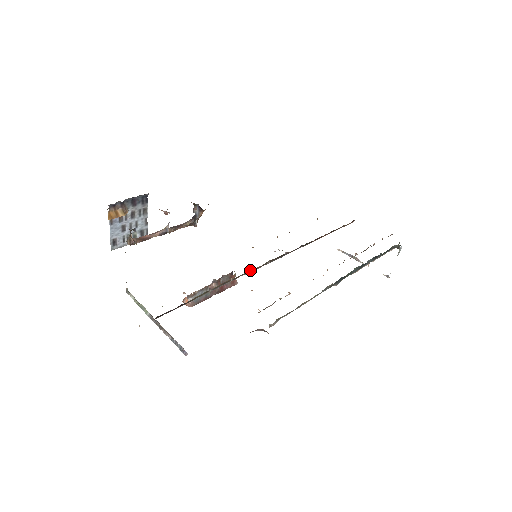
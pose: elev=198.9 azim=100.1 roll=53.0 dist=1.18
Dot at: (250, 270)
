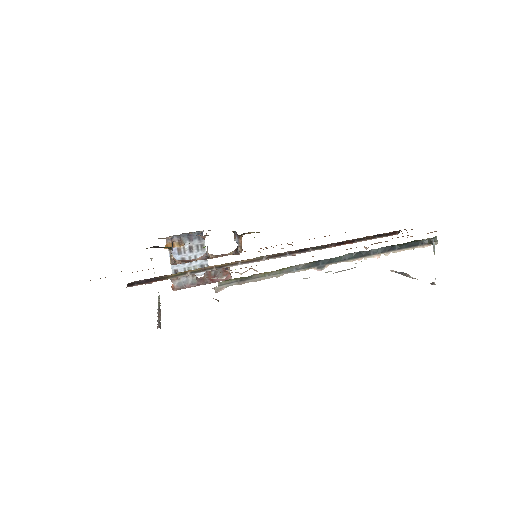
Dot at: (238, 262)
